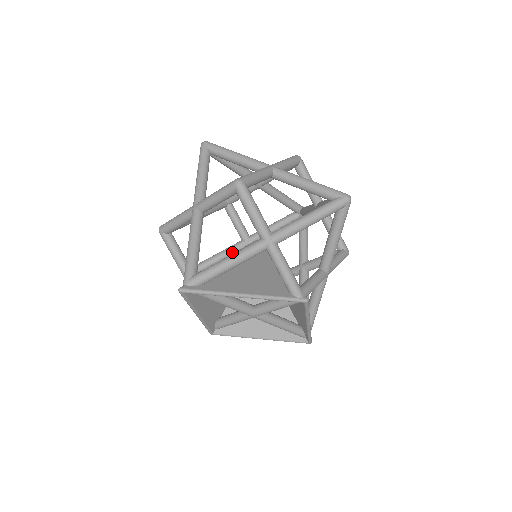
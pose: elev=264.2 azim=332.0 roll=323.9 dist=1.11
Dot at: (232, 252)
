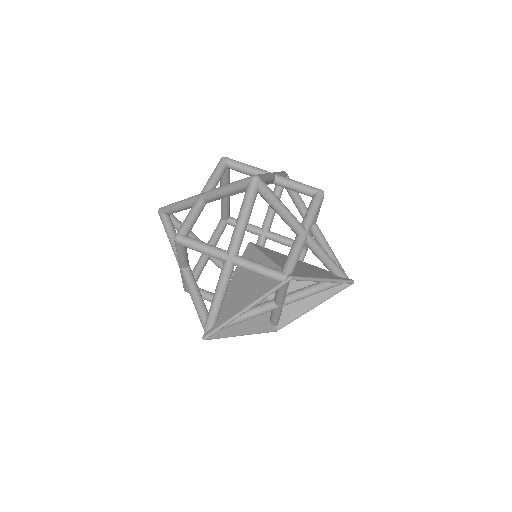
Dot at: occluded
